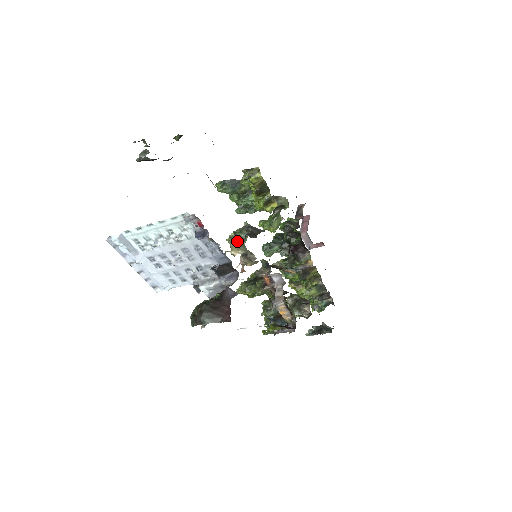
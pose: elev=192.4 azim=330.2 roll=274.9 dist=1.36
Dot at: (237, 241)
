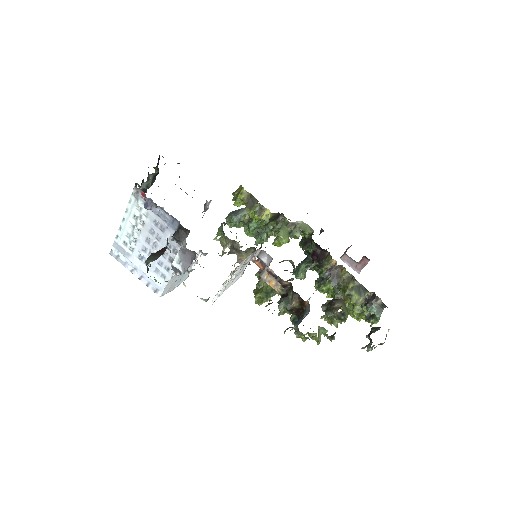
Dot at: (223, 238)
